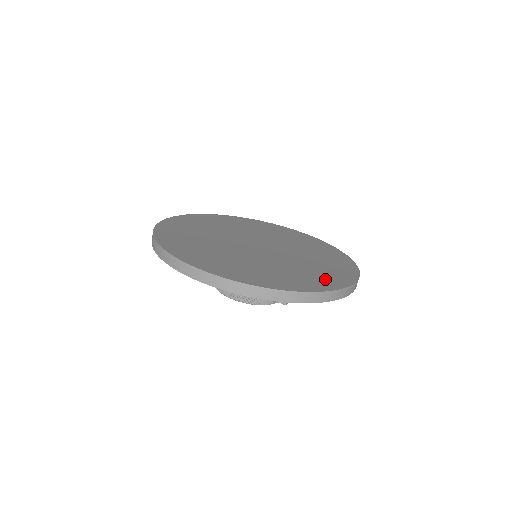
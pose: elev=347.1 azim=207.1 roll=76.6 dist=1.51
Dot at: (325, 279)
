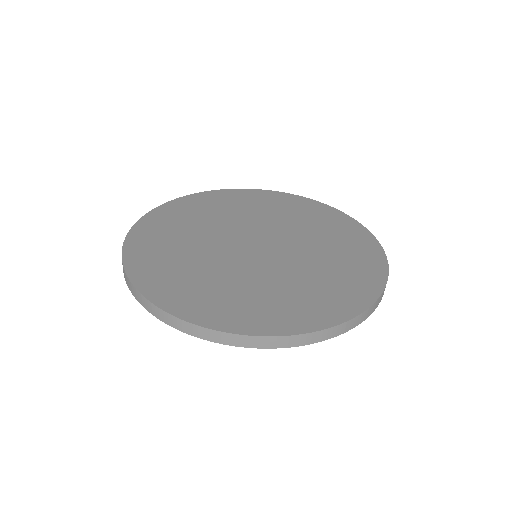
Dot at: (334, 300)
